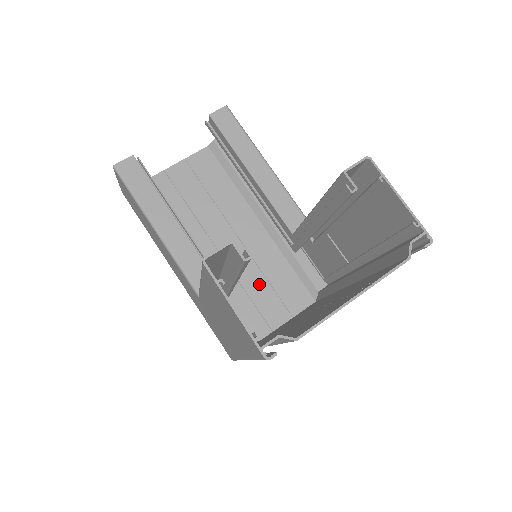
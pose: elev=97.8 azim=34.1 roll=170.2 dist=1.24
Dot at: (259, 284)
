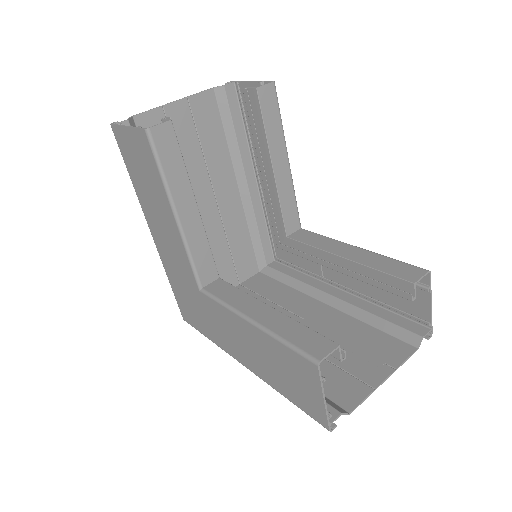
Dot at: (222, 252)
